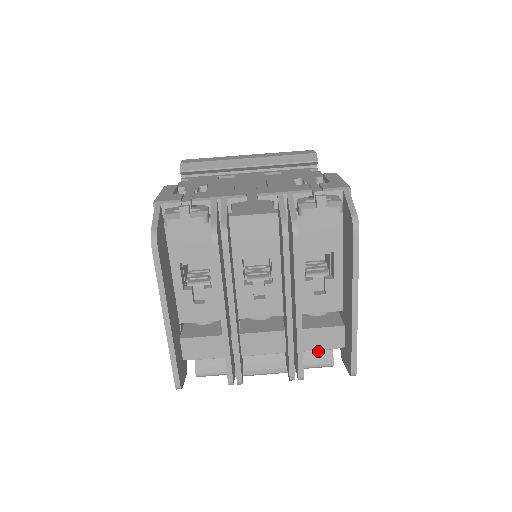
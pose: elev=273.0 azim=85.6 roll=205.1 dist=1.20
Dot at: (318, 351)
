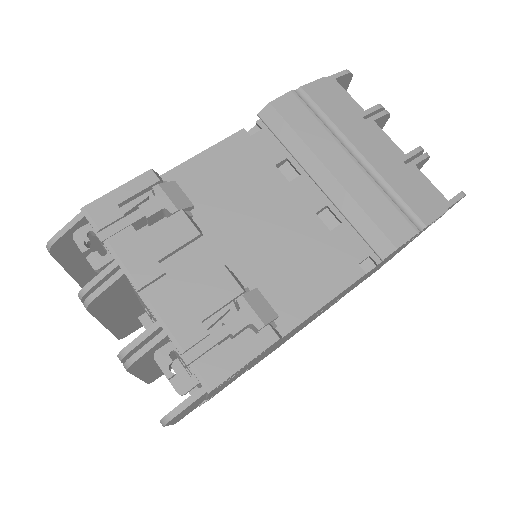
Dot at: occluded
